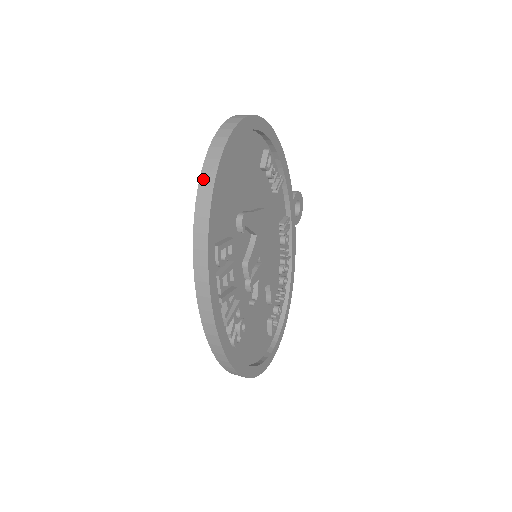
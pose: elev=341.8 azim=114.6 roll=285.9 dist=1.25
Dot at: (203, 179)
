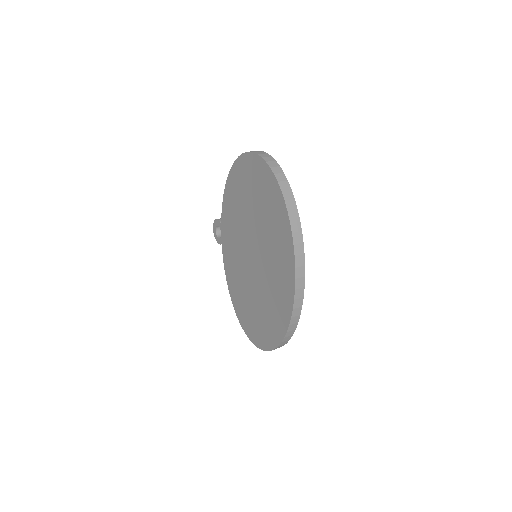
Dot at: (282, 186)
